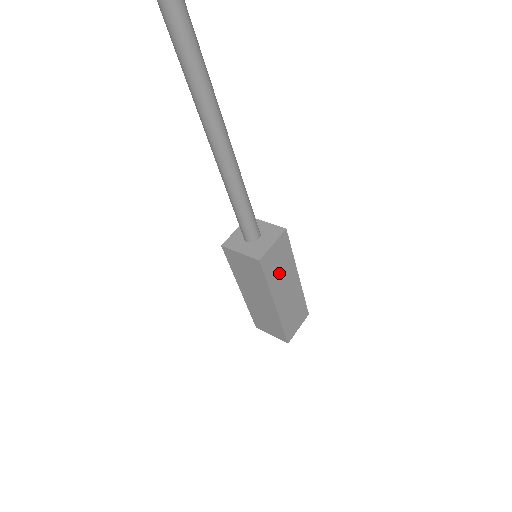
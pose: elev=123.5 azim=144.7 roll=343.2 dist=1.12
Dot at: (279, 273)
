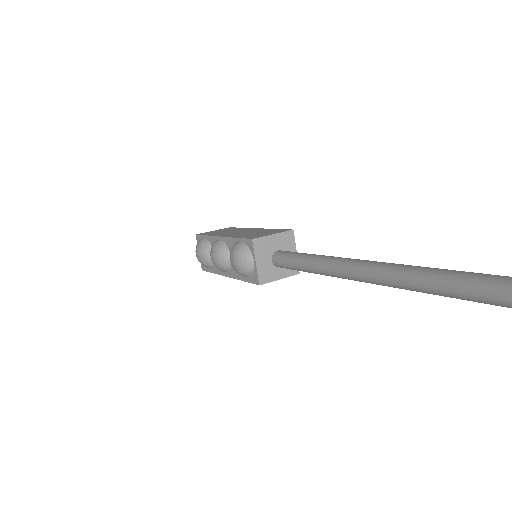
Dot at: occluded
